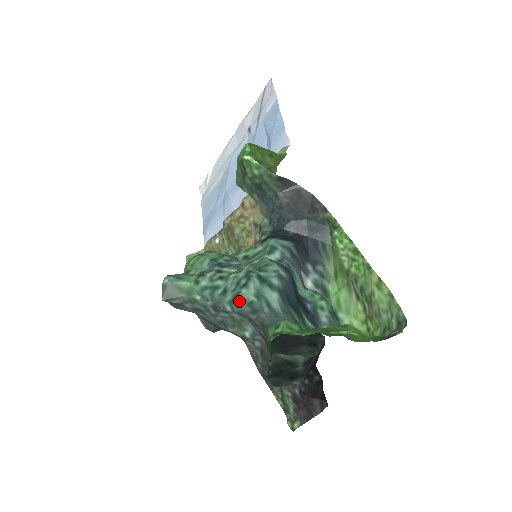
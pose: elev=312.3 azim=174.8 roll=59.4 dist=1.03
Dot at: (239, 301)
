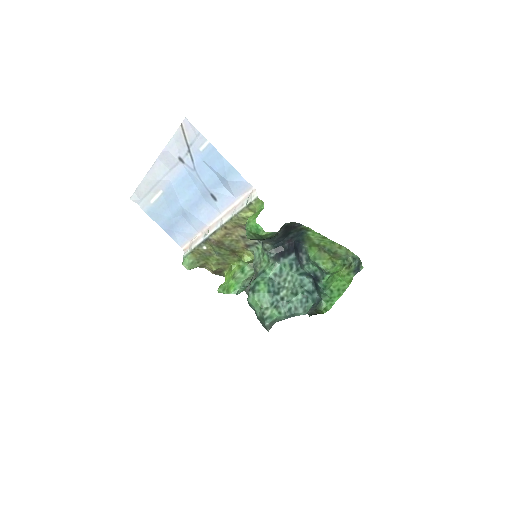
Dot at: (308, 310)
